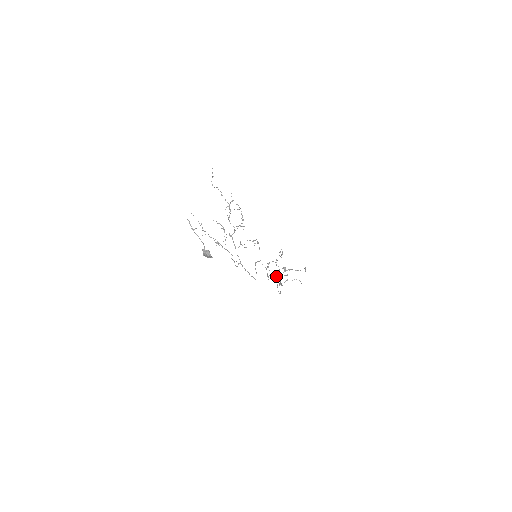
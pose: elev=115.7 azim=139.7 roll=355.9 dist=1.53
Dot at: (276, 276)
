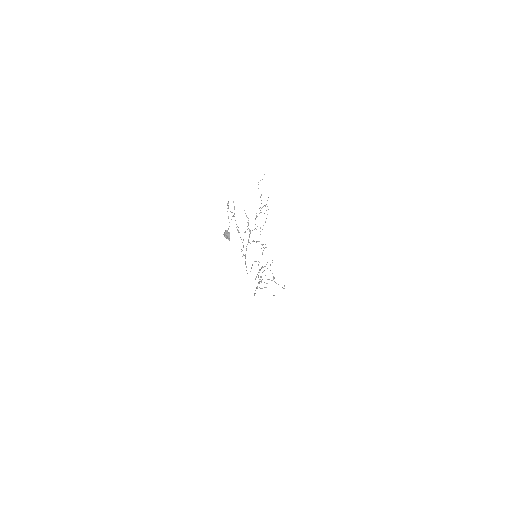
Dot at: occluded
